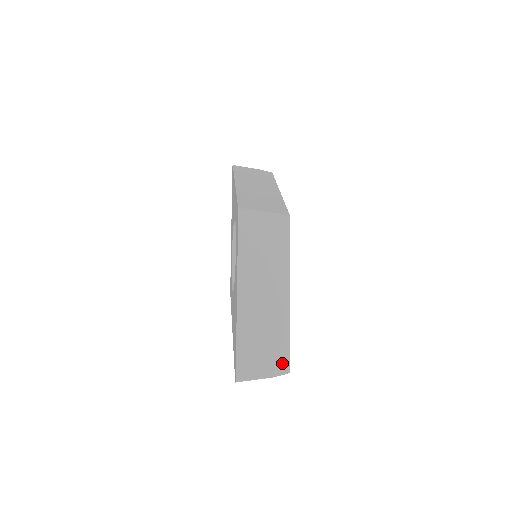
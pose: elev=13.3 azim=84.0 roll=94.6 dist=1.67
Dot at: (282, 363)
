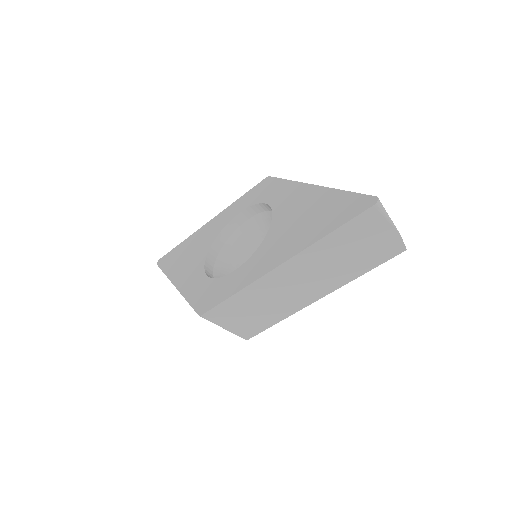
Dot at: occluded
